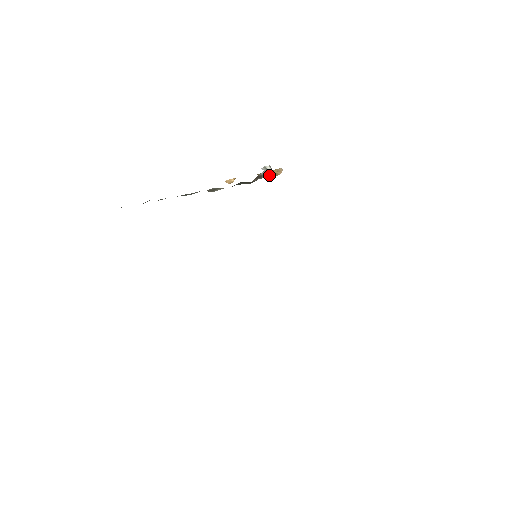
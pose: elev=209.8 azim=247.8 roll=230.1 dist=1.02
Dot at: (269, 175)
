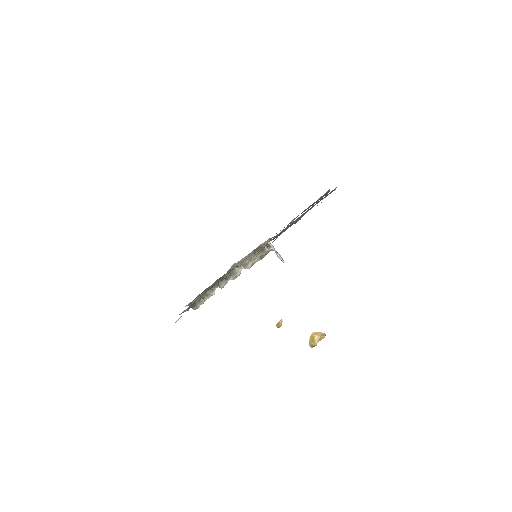
Dot at: (277, 253)
